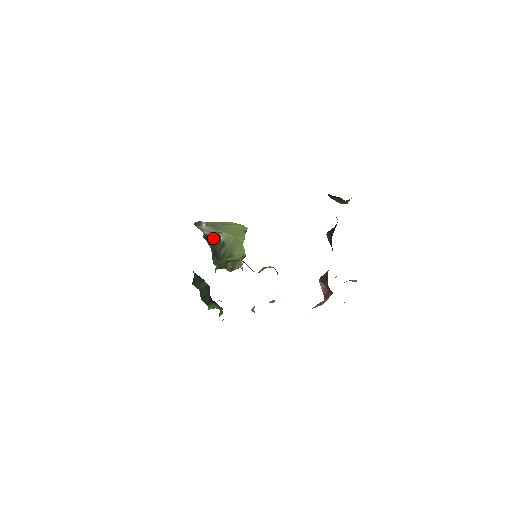
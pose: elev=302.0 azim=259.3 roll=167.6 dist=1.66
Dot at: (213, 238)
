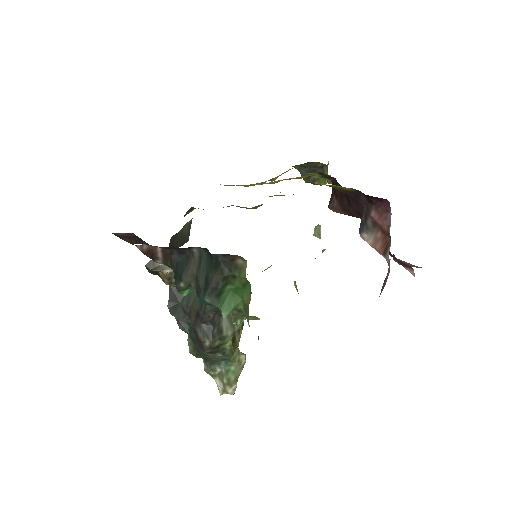
Dot at: (184, 298)
